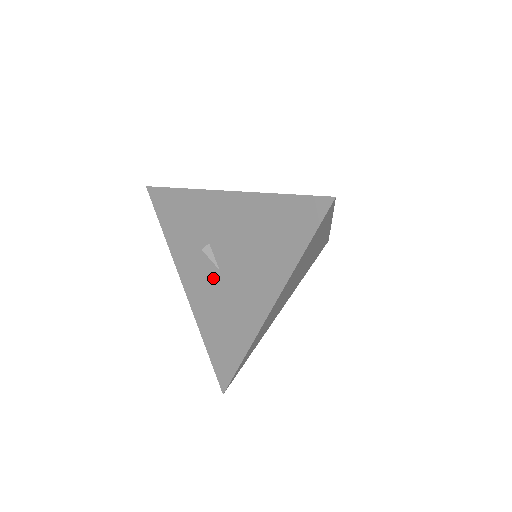
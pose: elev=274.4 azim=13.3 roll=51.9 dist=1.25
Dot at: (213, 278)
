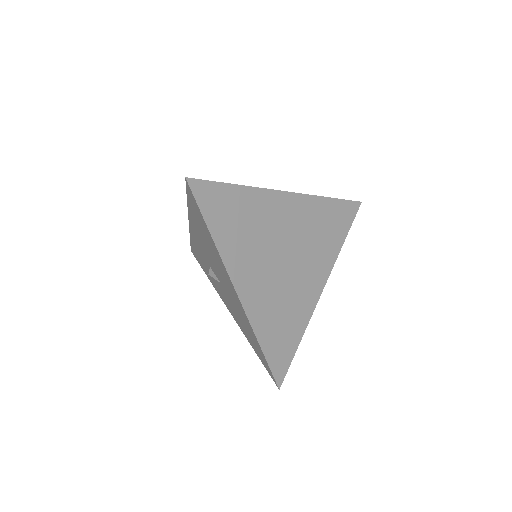
Dot at: (224, 292)
